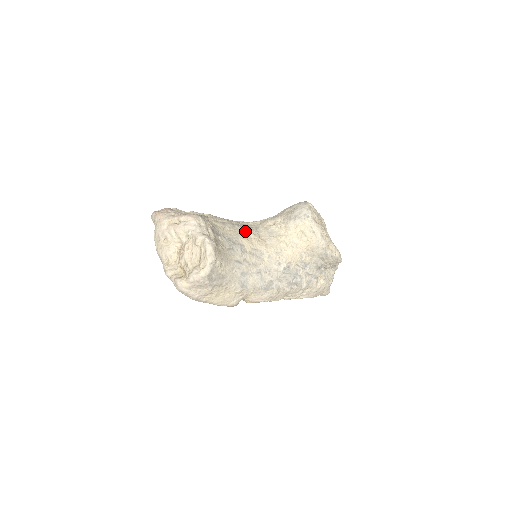
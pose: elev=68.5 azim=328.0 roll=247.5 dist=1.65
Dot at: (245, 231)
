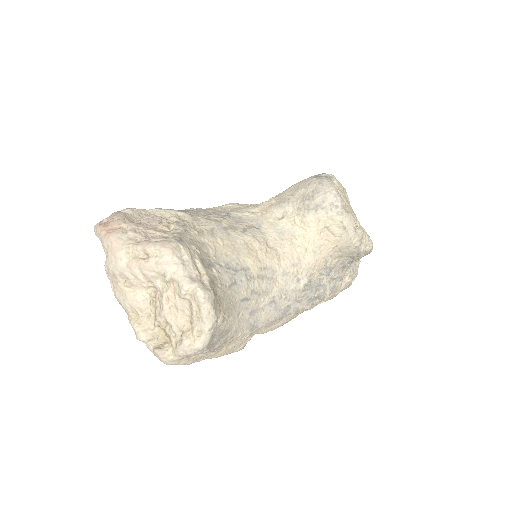
Dot at: (245, 239)
